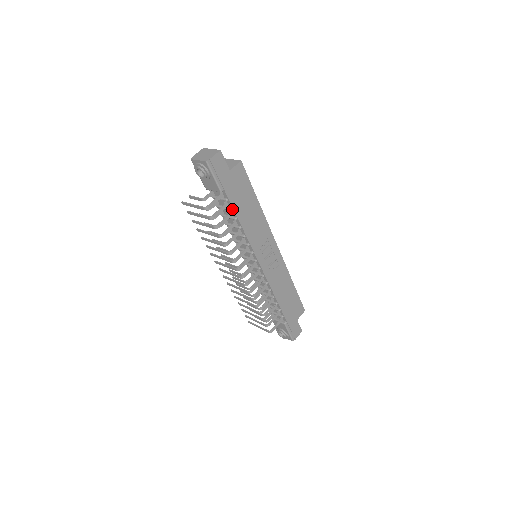
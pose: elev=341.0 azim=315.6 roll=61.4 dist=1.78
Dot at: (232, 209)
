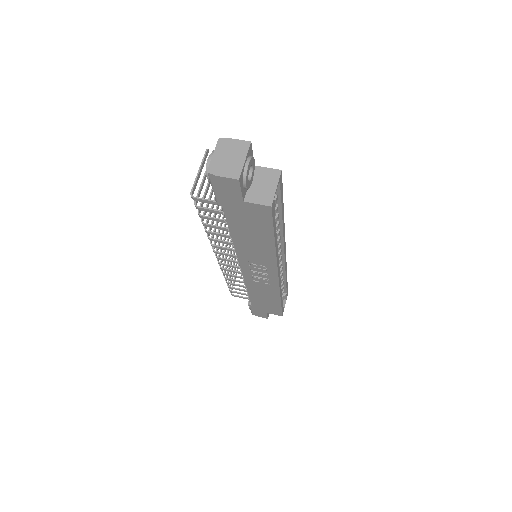
Dot at: (227, 223)
